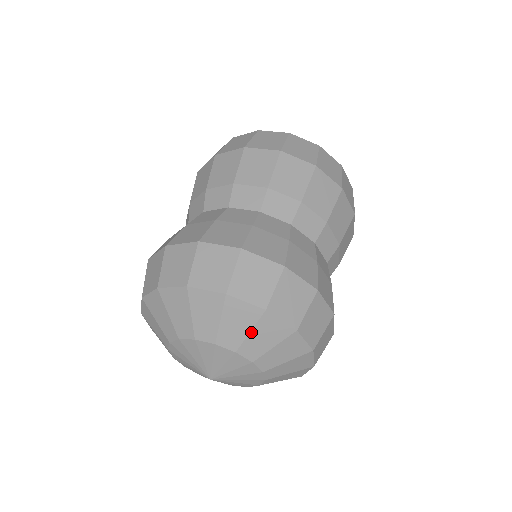
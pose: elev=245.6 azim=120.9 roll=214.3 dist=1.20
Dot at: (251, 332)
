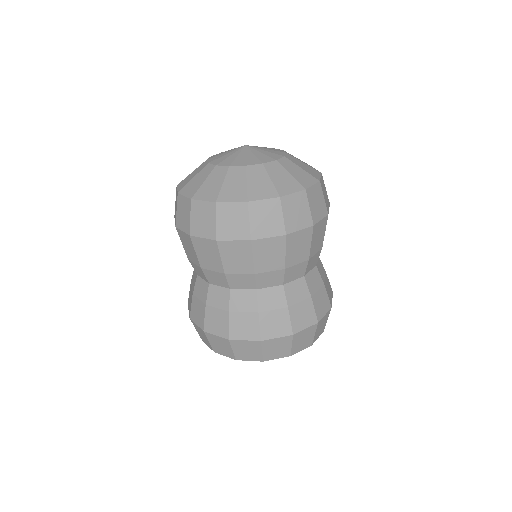
Dot at: occluded
